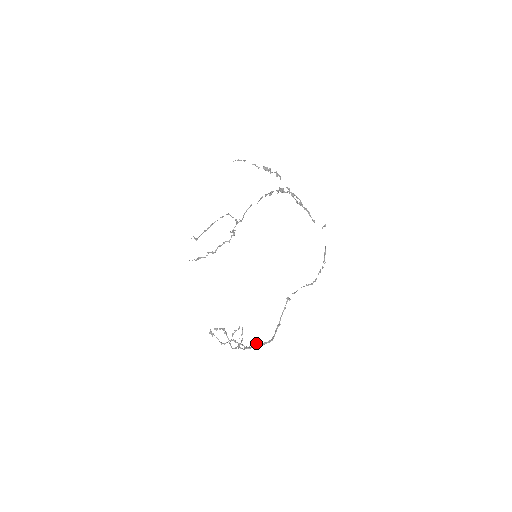
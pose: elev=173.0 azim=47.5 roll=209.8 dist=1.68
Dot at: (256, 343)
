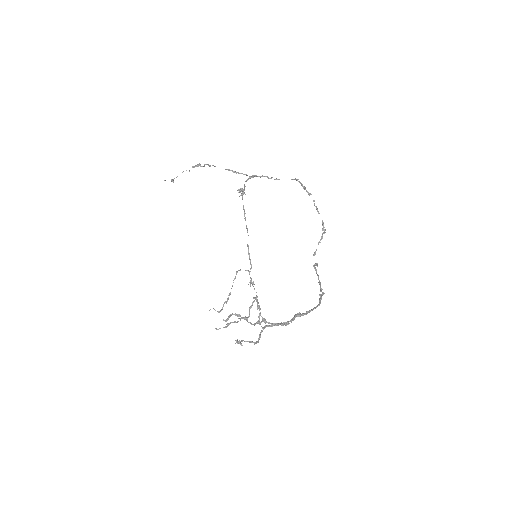
Dot at: (294, 315)
